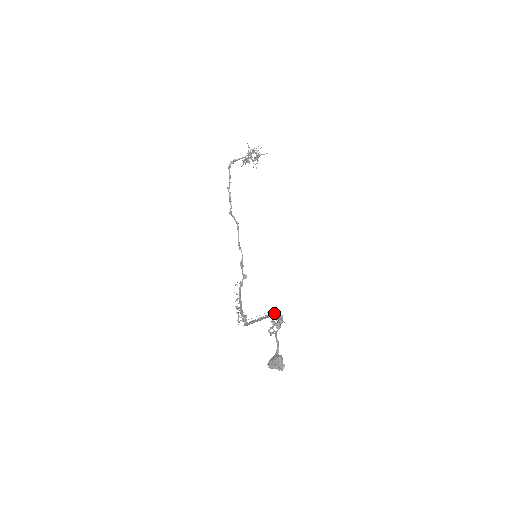
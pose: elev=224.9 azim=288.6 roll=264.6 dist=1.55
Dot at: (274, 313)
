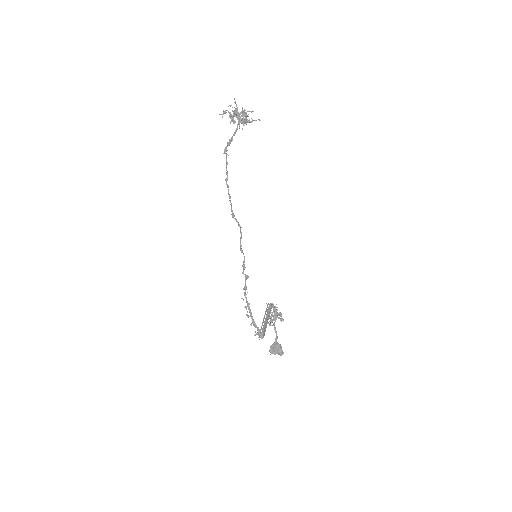
Dot at: (270, 305)
